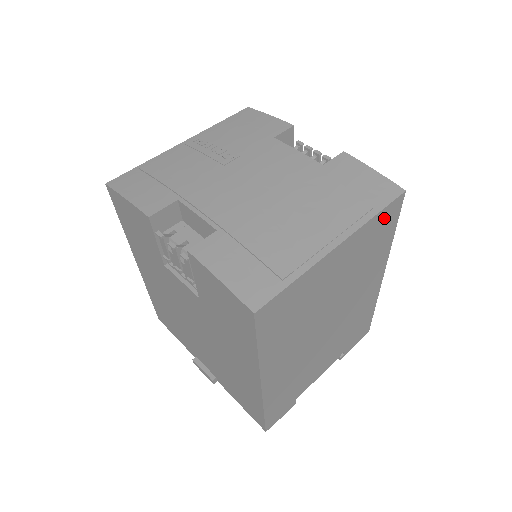
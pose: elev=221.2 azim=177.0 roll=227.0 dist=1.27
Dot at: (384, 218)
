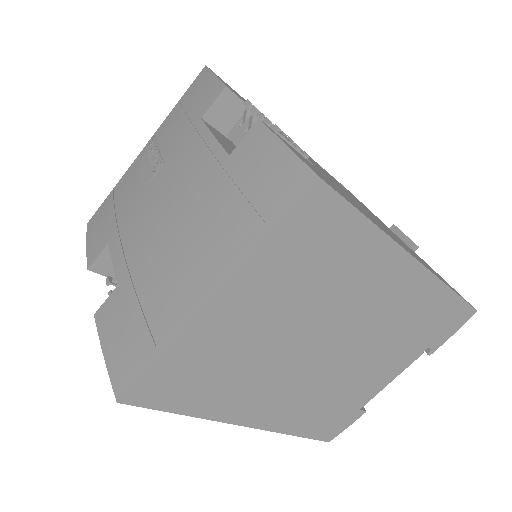
Dot at: (301, 228)
